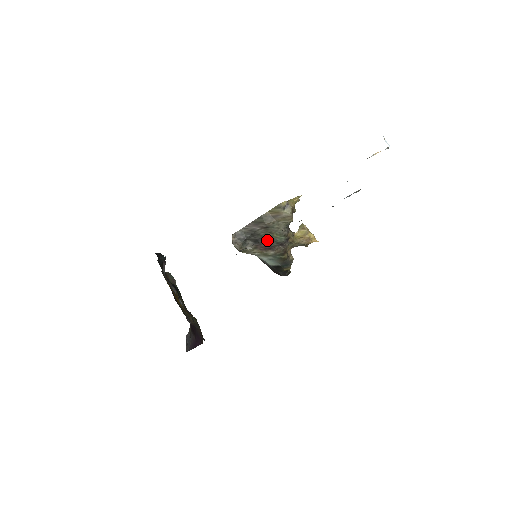
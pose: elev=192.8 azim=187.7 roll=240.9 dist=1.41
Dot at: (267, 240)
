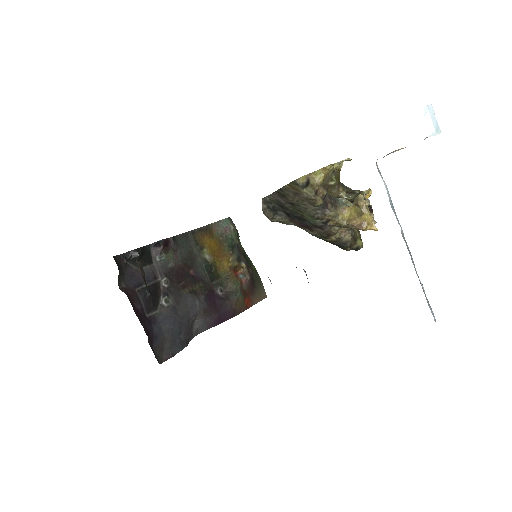
Dot at: (299, 217)
